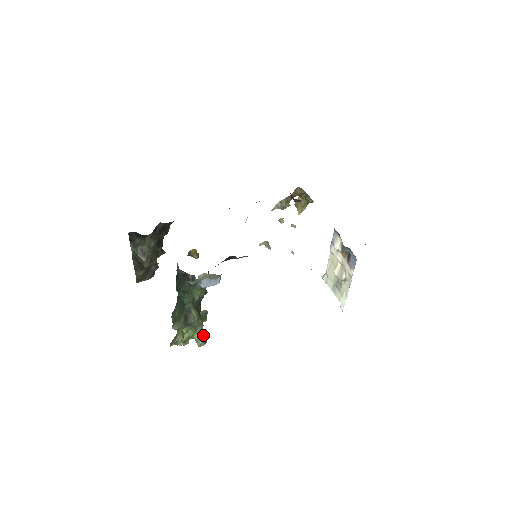
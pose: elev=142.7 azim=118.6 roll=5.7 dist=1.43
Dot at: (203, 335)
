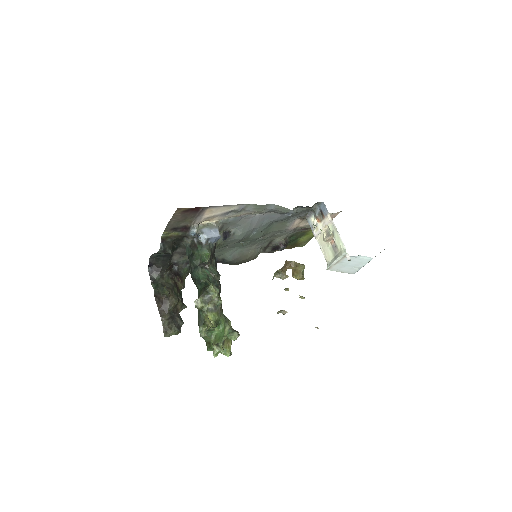
Dot at: (233, 329)
